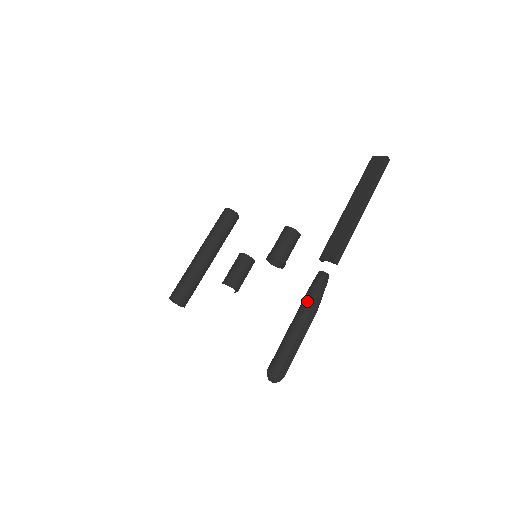
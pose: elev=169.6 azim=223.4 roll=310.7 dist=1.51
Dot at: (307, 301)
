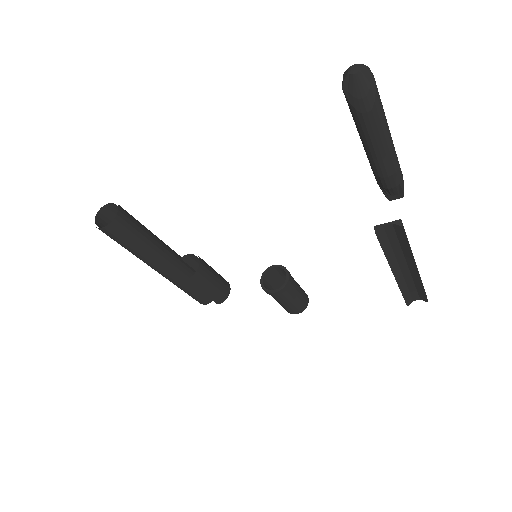
Dot at: occluded
